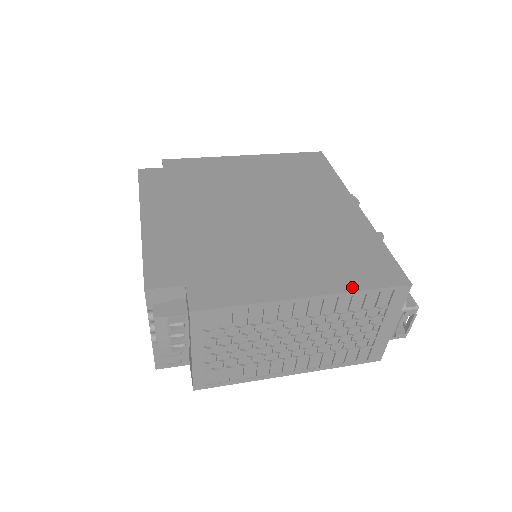
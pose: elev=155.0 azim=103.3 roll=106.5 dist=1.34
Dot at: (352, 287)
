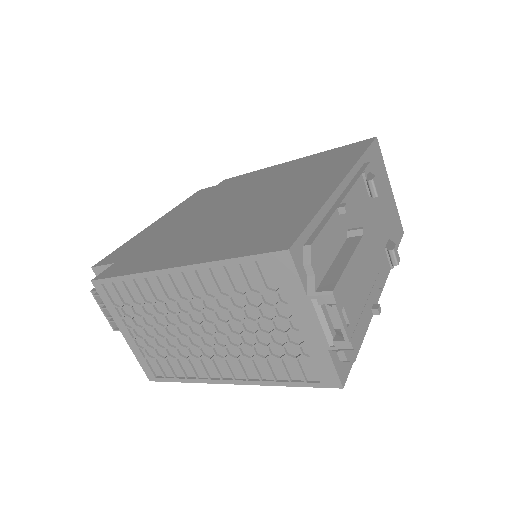
Dot at: (222, 256)
